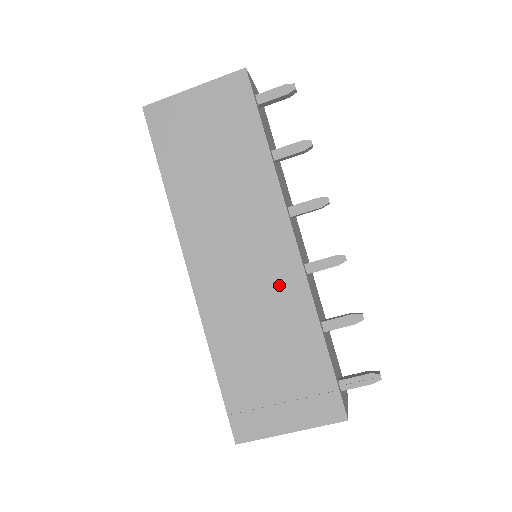
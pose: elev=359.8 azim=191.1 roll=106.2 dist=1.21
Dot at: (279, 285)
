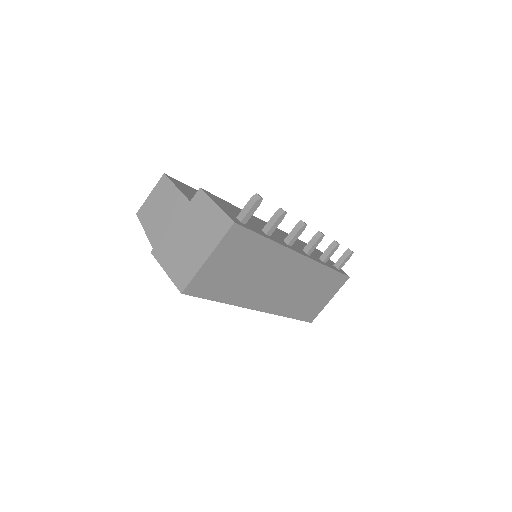
Dot at: (304, 274)
